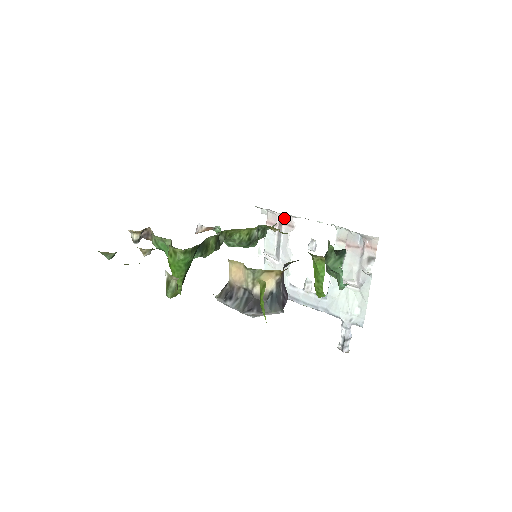
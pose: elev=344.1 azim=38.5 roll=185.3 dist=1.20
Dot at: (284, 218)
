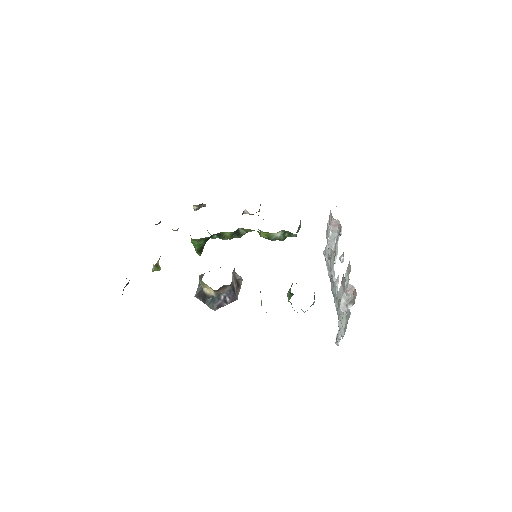
Dot at: (339, 222)
